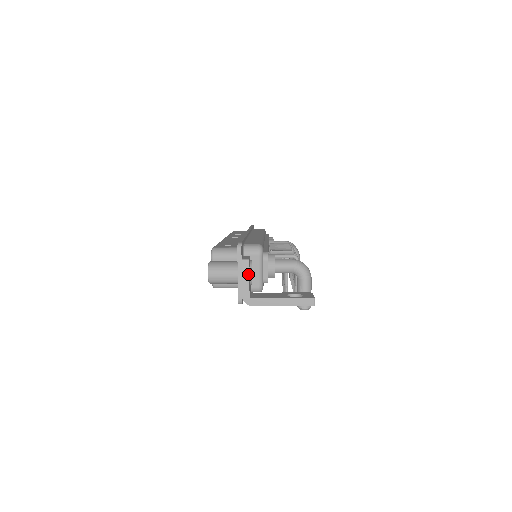
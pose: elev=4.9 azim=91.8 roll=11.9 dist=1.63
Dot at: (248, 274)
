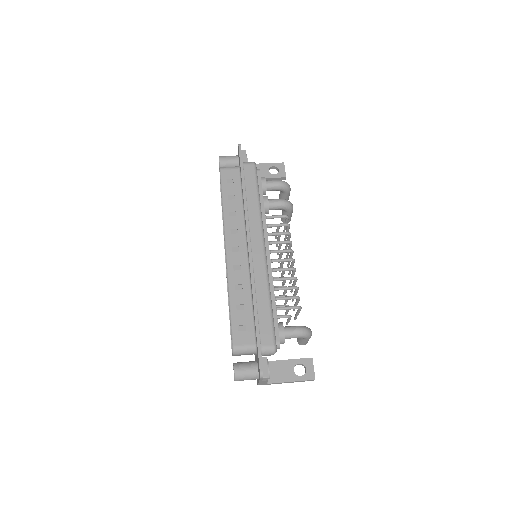
Dot at: (267, 381)
